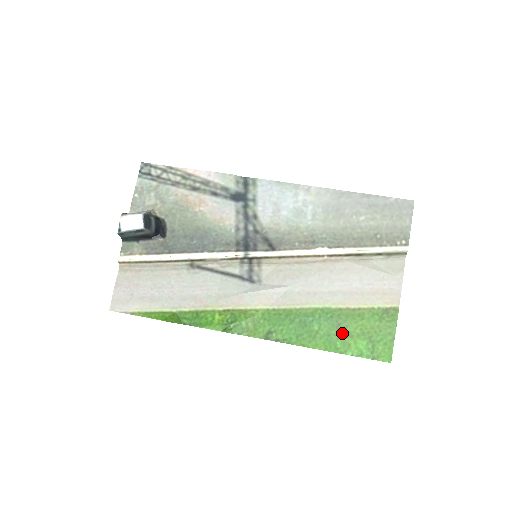
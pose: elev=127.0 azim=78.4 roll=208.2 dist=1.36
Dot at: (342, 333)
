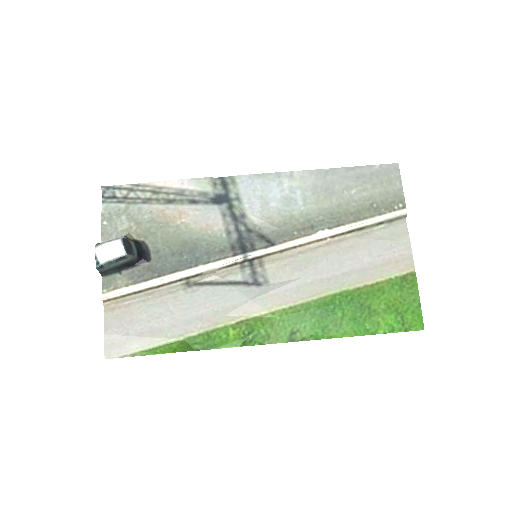
Dot at: (367, 313)
